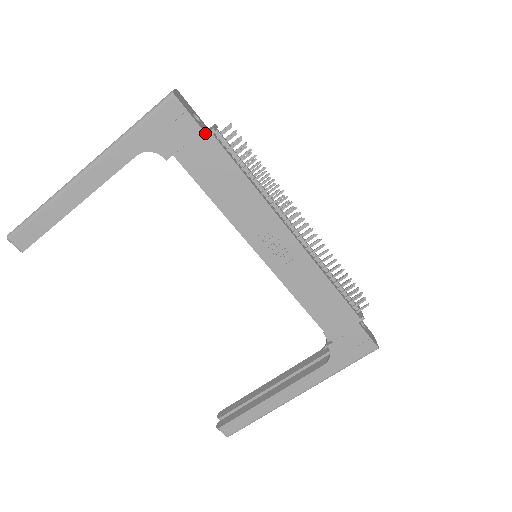
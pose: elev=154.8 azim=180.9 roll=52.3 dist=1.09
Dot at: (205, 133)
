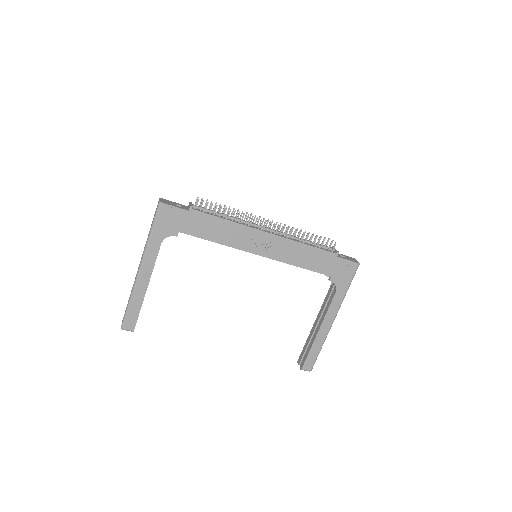
Dot at: (188, 211)
